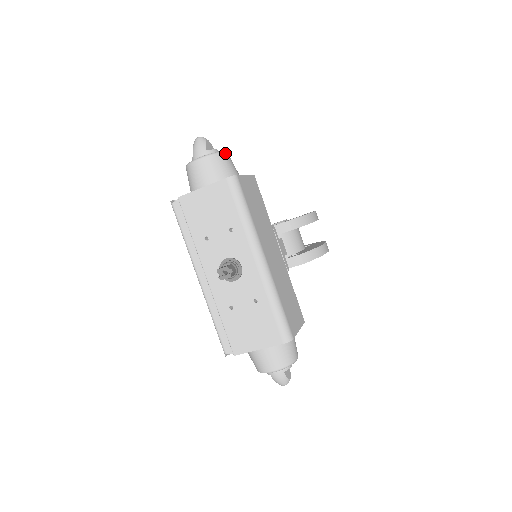
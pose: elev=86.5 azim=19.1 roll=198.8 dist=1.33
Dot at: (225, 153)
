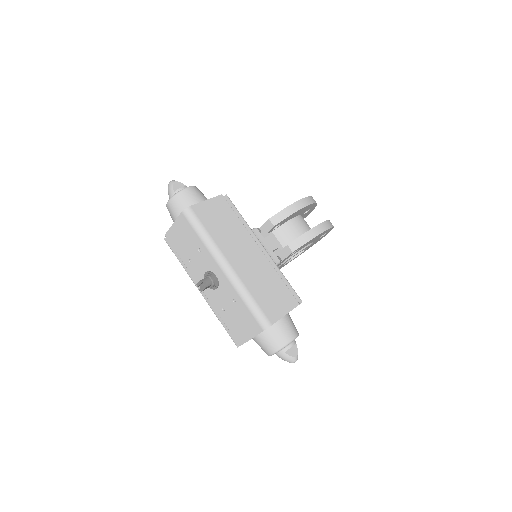
Dot at: (187, 188)
